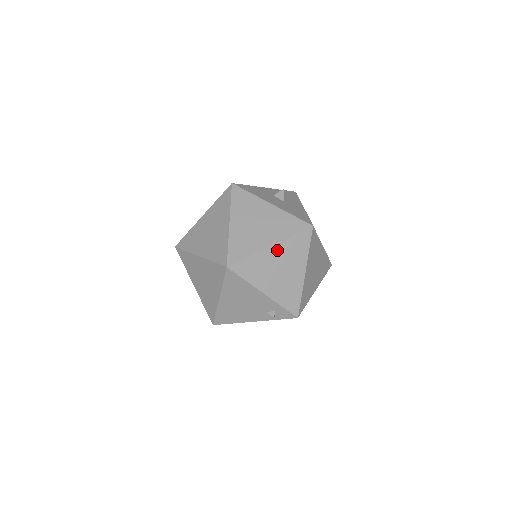
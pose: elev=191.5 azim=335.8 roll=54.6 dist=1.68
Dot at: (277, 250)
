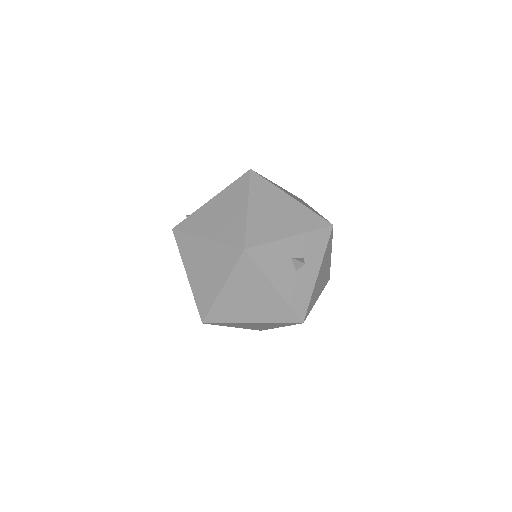
Dot at: (257, 324)
